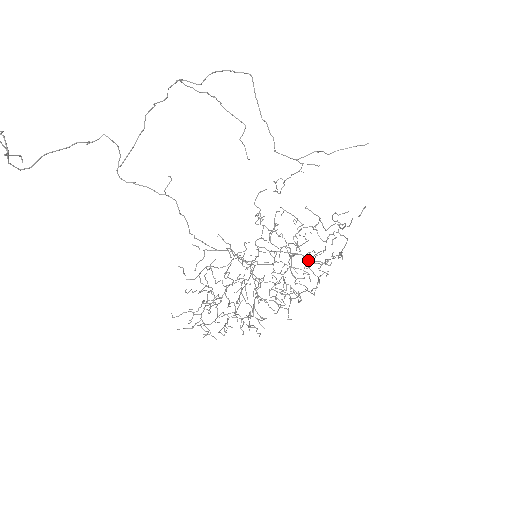
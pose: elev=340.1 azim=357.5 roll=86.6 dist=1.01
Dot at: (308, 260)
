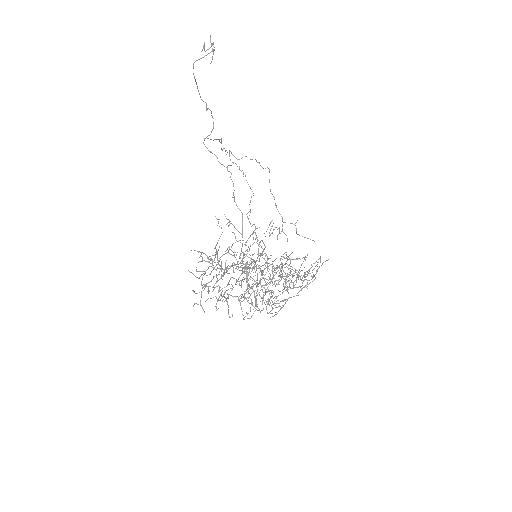
Dot at: occluded
